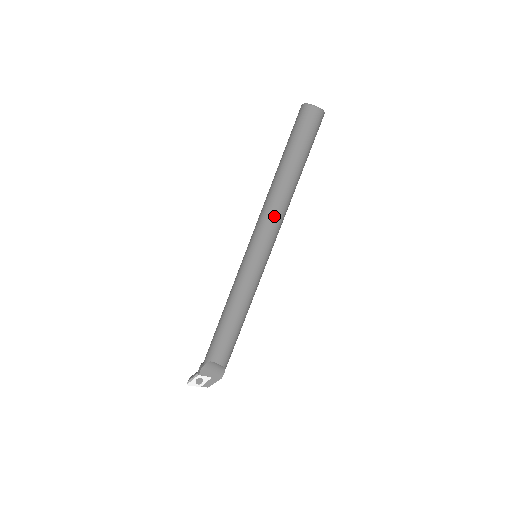
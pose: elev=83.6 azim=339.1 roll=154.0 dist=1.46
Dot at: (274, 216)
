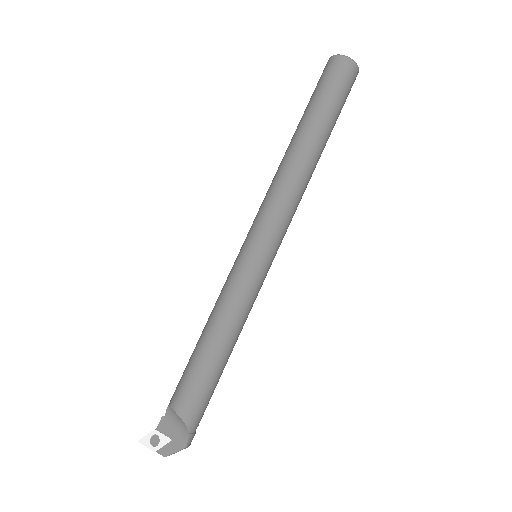
Dot at: (273, 192)
